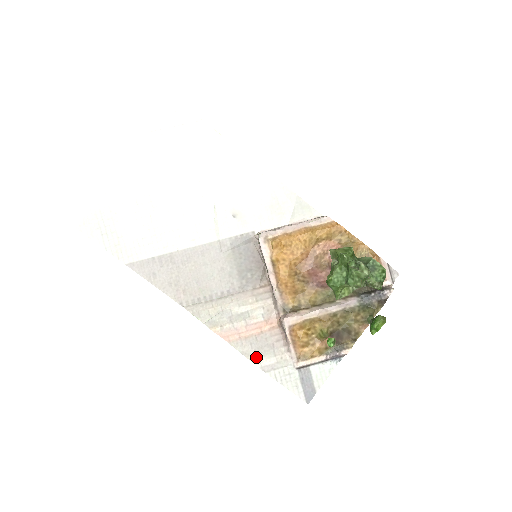
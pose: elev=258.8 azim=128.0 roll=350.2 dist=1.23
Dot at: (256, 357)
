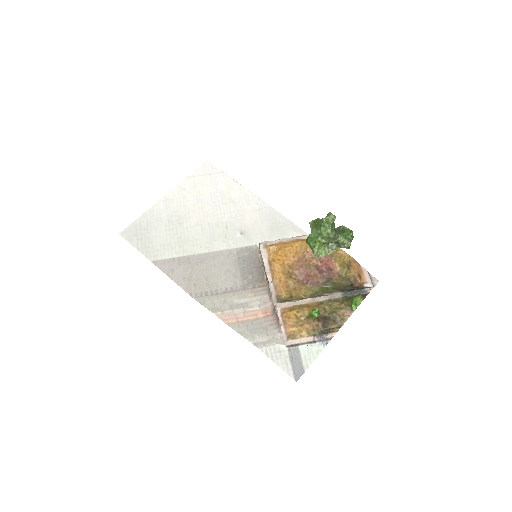
Dot at: (250, 336)
